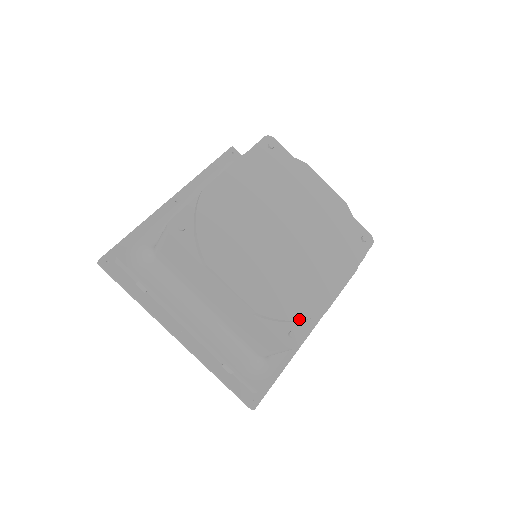
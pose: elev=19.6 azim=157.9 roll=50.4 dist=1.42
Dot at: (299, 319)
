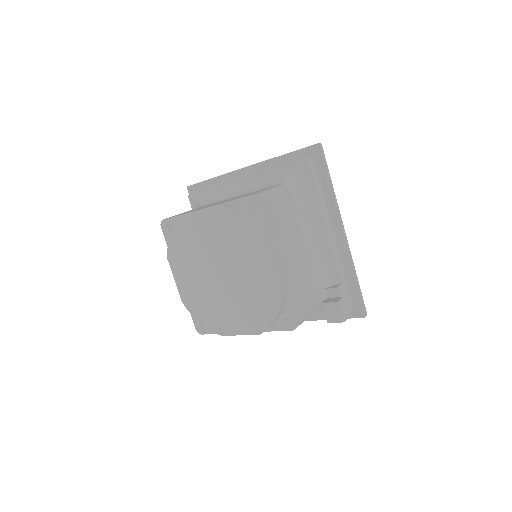
Dot at: (204, 325)
